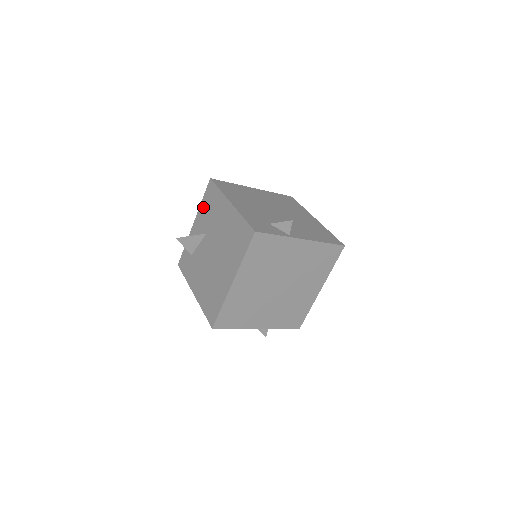
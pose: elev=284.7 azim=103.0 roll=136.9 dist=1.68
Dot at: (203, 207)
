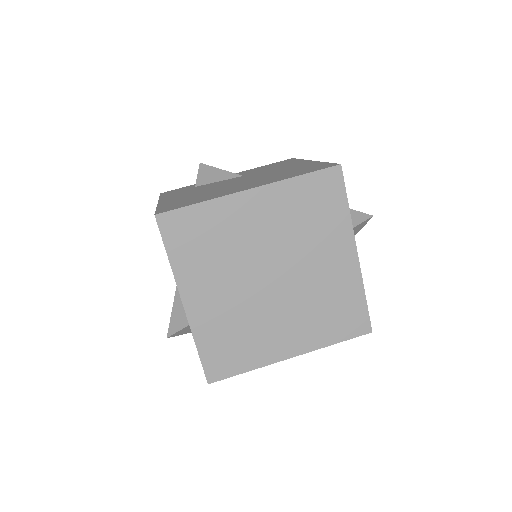
Dot at: (259, 167)
